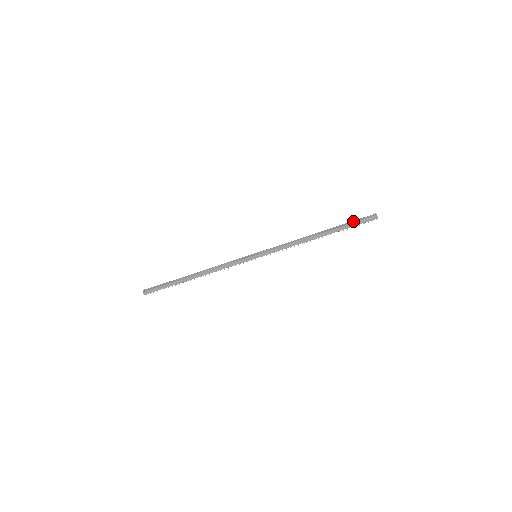
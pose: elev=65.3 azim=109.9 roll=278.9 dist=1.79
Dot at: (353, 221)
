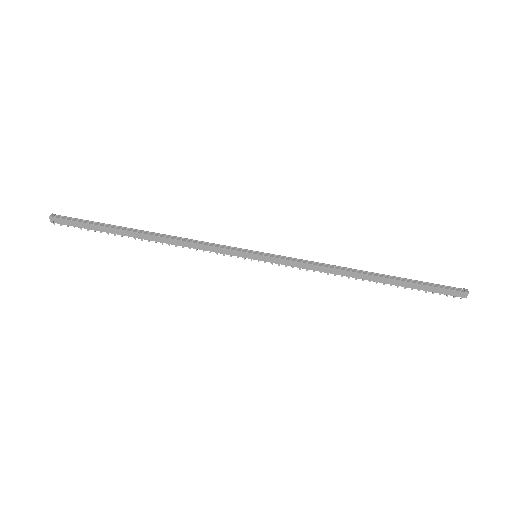
Dot at: (428, 282)
